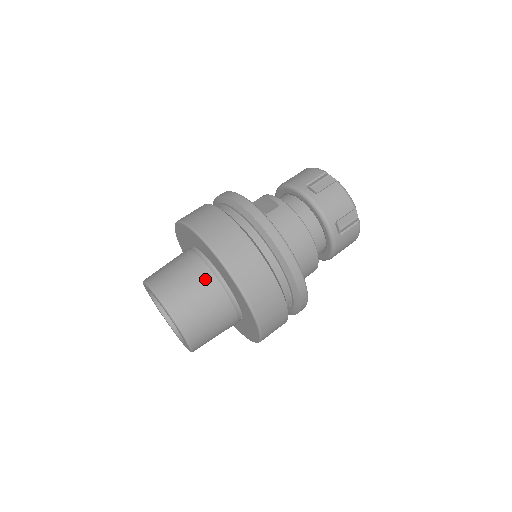
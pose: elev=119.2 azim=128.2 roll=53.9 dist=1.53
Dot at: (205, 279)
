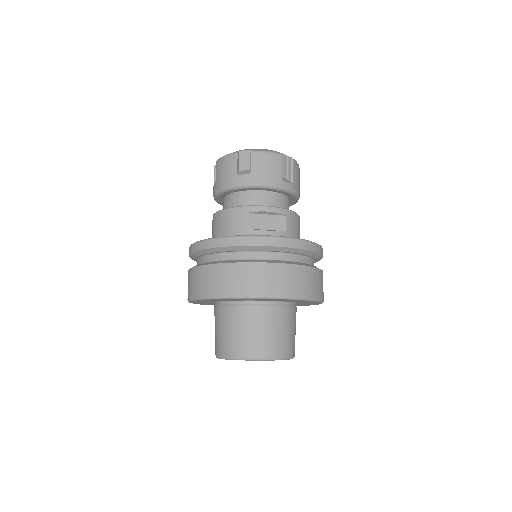
Dot at: (293, 316)
